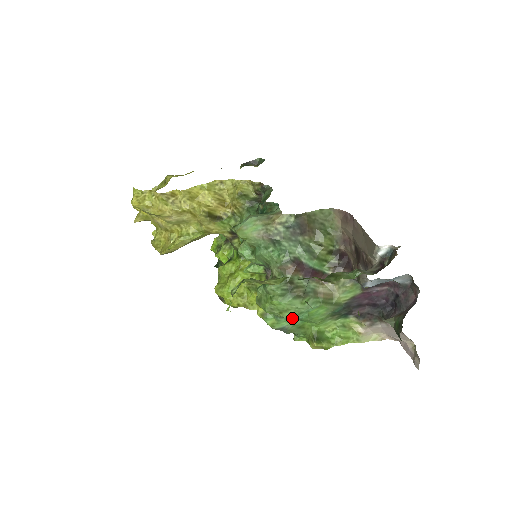
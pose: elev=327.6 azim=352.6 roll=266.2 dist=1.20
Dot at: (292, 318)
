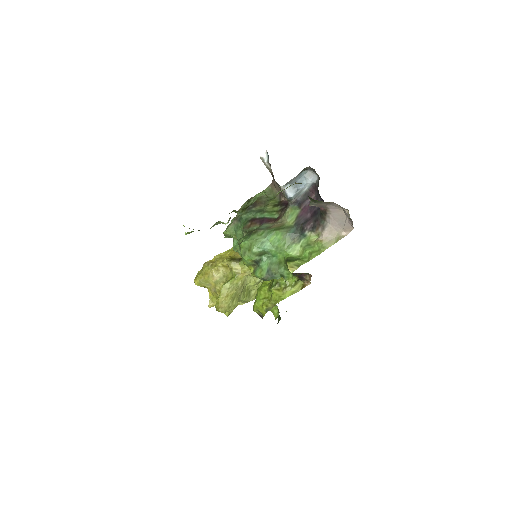
Dot at: (268, 259)
